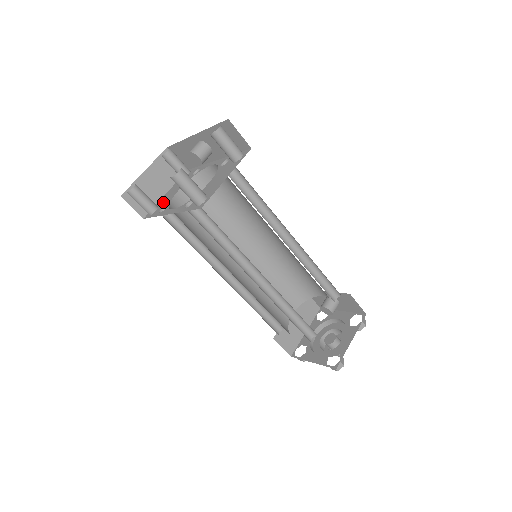
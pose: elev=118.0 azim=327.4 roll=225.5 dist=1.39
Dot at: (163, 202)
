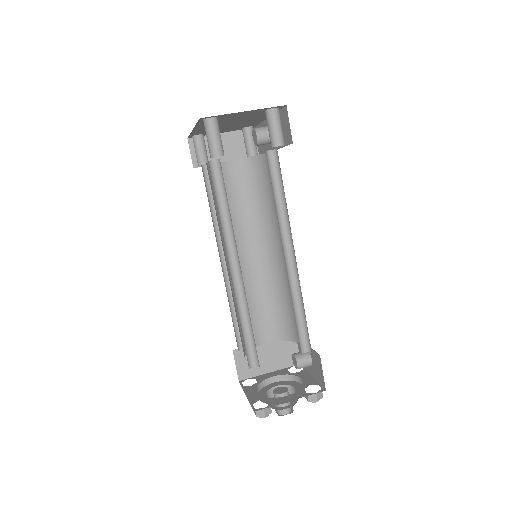
Dot at: occluded
